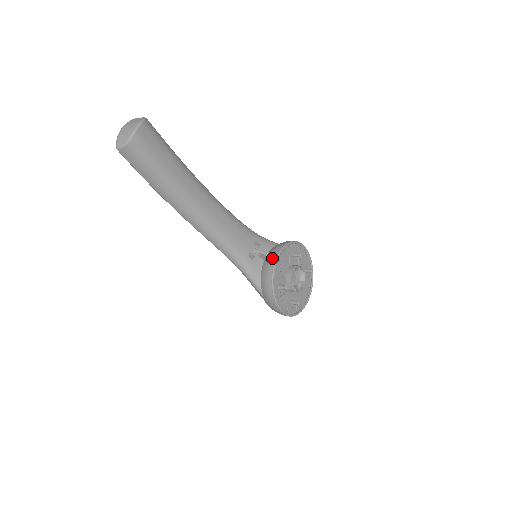
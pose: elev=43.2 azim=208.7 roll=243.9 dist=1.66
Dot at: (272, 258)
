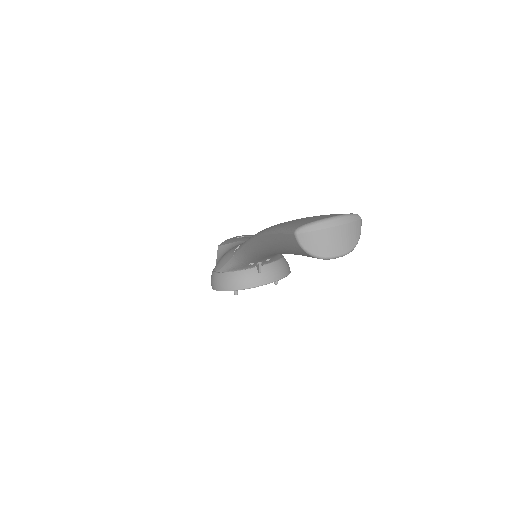
Dot at: (258, 281)
